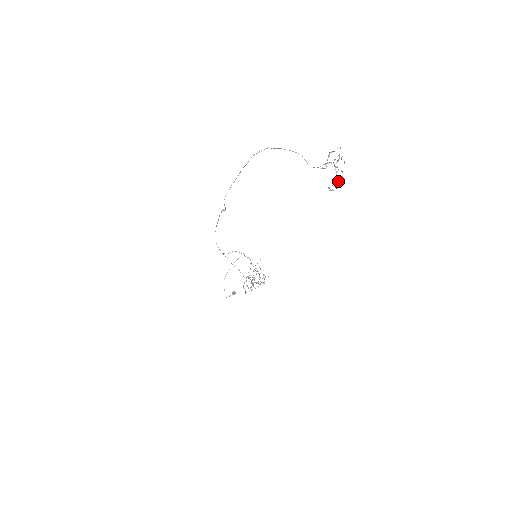
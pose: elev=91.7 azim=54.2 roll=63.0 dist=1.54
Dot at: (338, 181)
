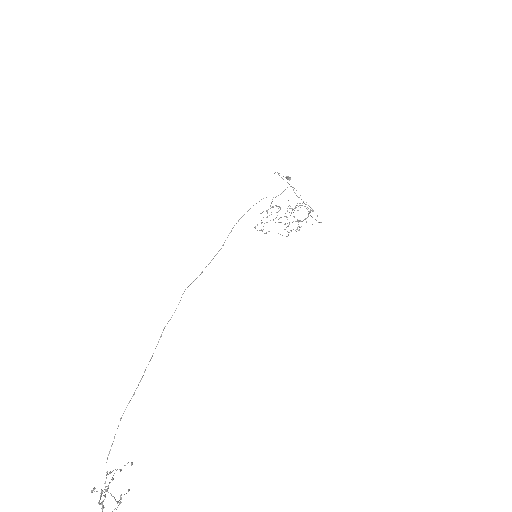
Dot at: (107, 489)
